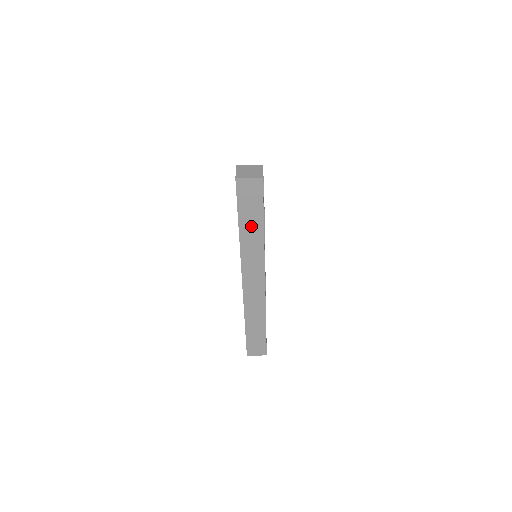
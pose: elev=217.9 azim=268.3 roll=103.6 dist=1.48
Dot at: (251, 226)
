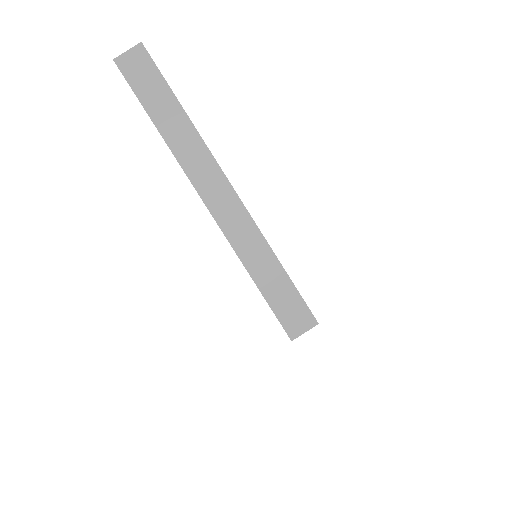
Dot at: (166, 112)
